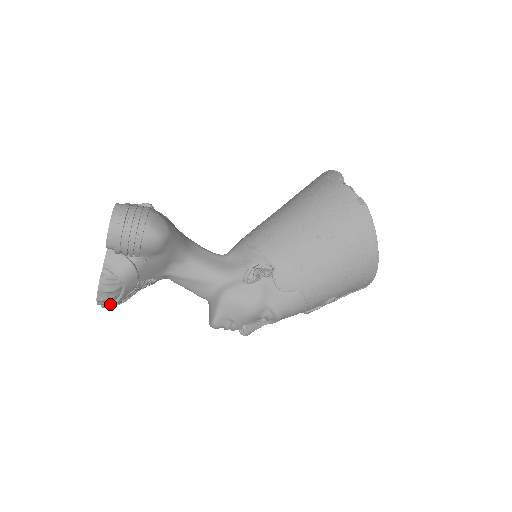
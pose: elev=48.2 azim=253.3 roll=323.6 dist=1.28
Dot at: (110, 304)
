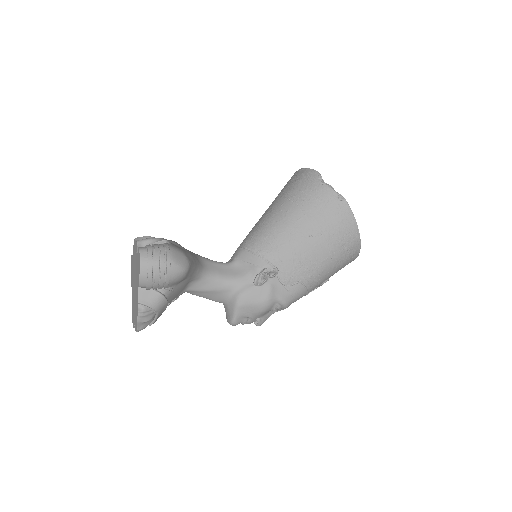
Dot at: occluded
